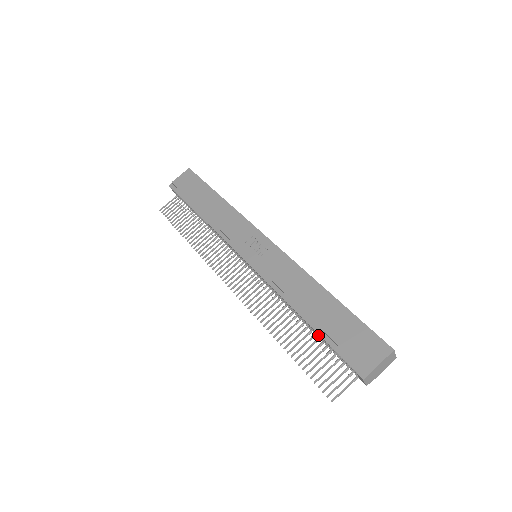
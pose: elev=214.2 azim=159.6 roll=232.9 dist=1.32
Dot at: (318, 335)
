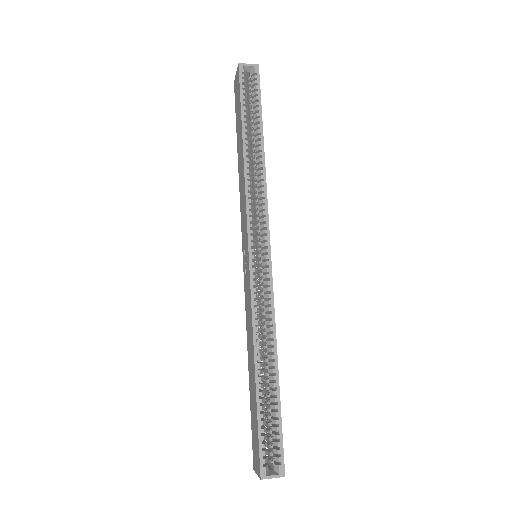
Dot at: occluded
